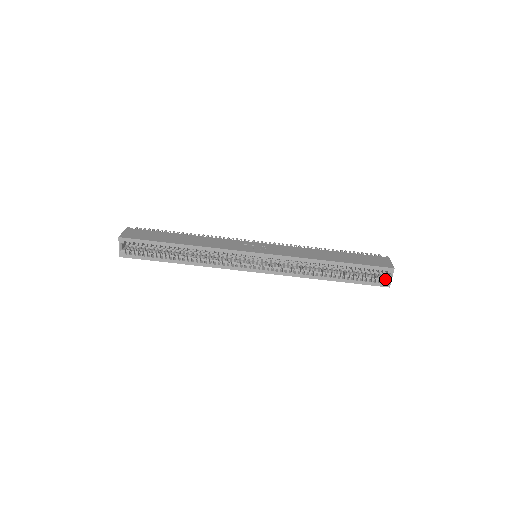
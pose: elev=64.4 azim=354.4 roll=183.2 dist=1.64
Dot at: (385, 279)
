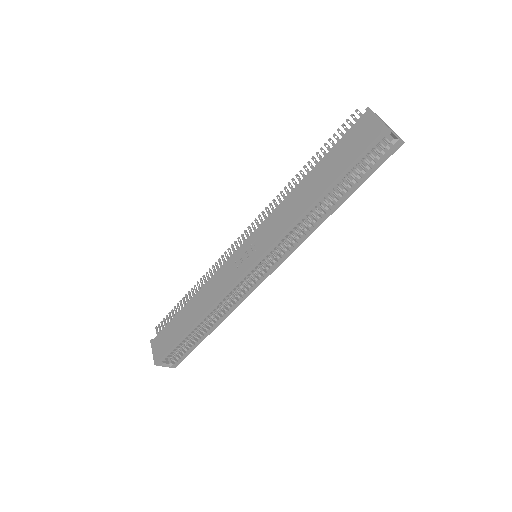
Dot at: (390, 143)
